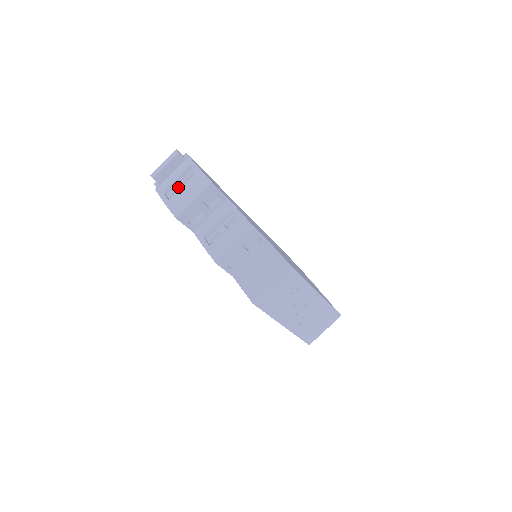
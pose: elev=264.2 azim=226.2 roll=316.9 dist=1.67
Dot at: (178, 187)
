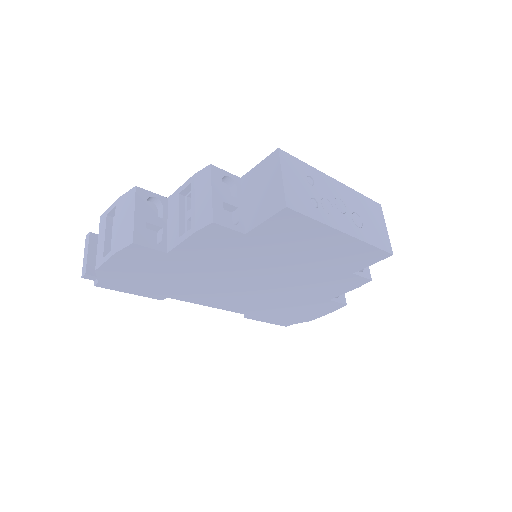
Dot at: occluded
